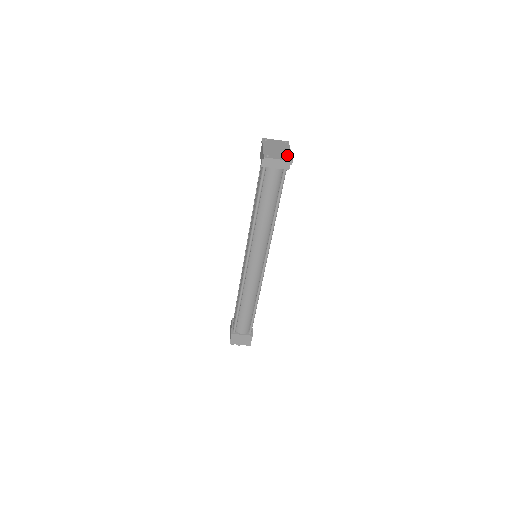
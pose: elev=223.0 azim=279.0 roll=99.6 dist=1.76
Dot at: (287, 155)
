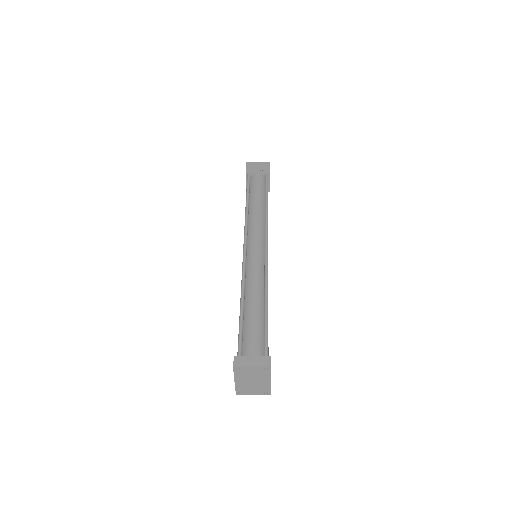
Dot at: (264, 389)
